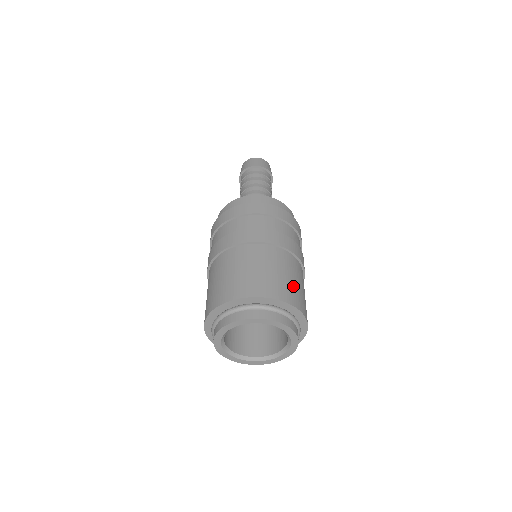
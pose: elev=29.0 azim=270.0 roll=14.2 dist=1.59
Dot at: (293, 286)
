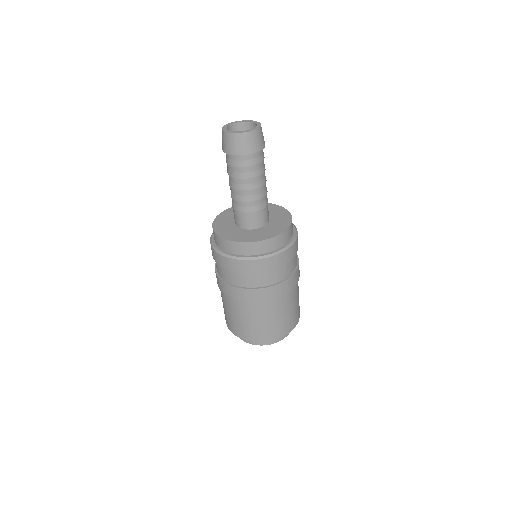
Dot at: (270, 326)
